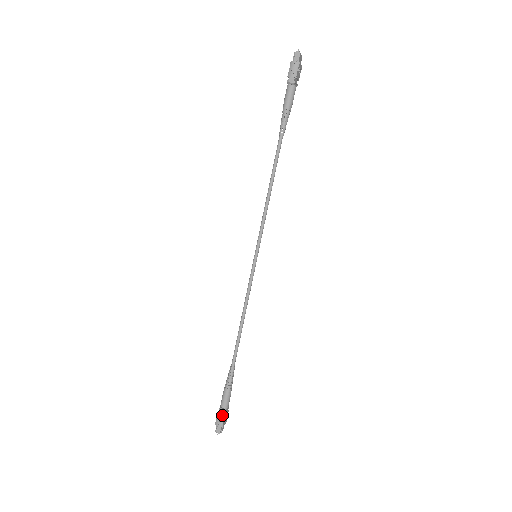
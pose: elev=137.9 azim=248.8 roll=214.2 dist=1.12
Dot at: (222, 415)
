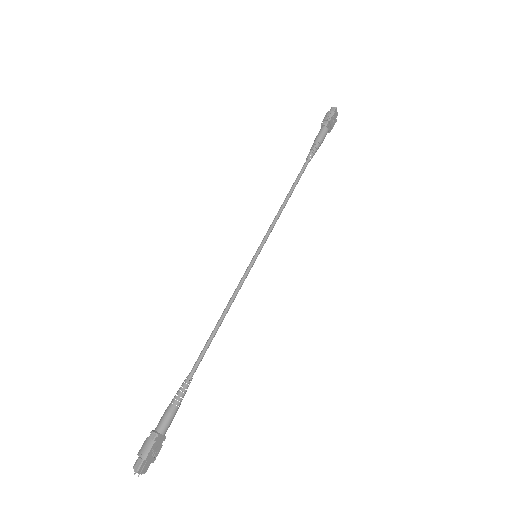
Dot at: (152, 439)
